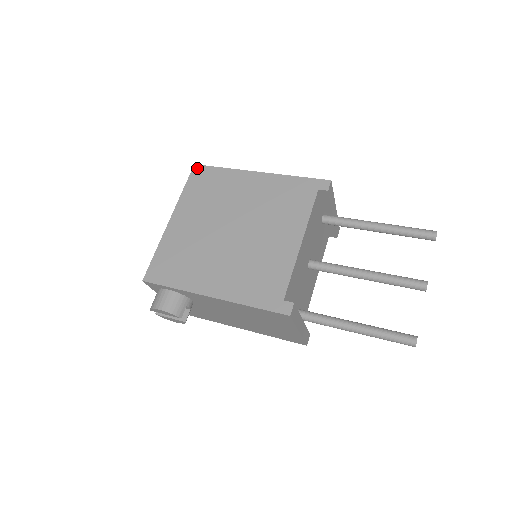
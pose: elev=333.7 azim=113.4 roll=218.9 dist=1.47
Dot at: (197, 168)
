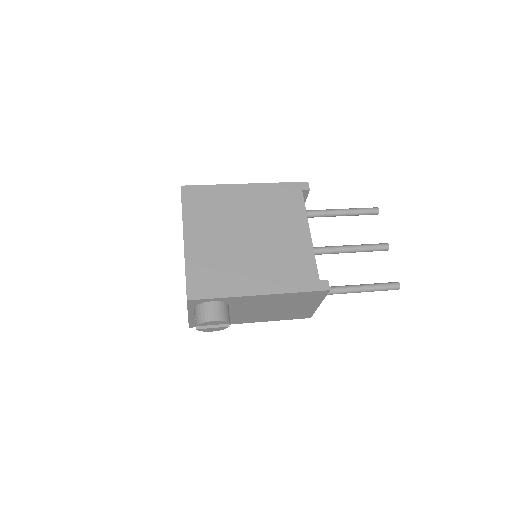
Dot at: (185, 189)
